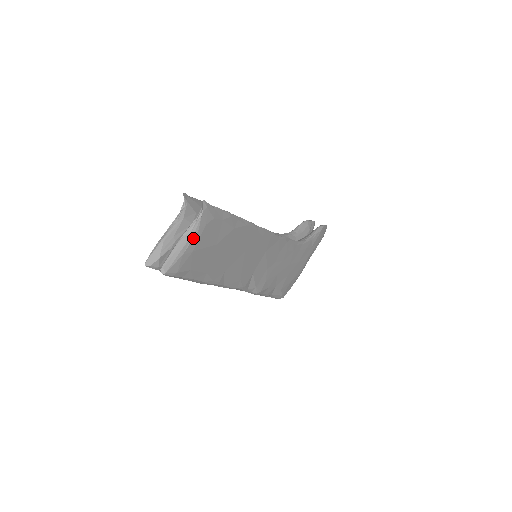
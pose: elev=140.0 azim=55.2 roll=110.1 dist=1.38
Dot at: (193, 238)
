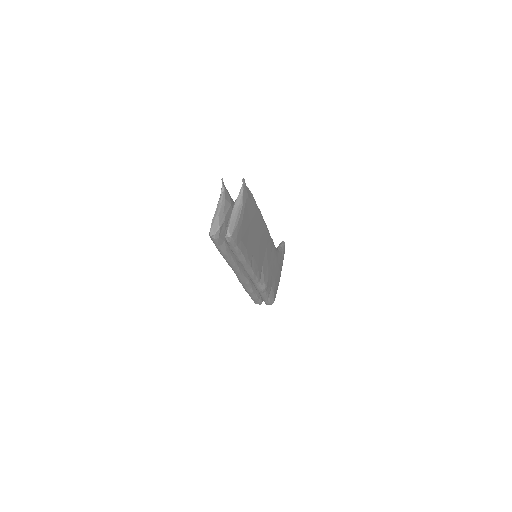
Dot at: (241, 209)
